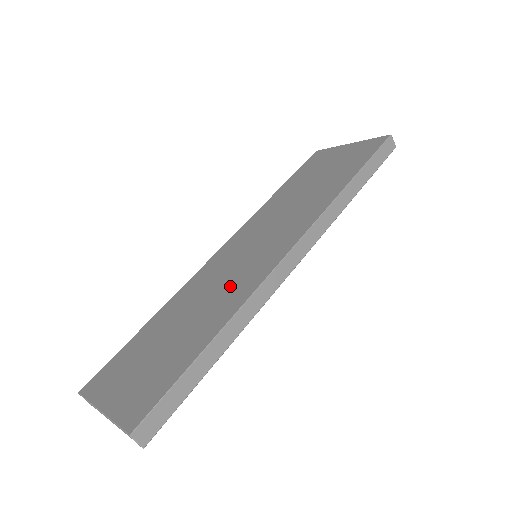
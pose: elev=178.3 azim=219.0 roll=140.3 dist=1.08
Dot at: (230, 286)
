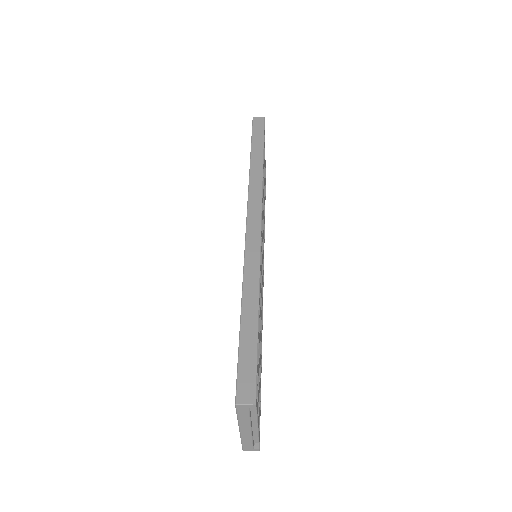
Dot at: occluded
